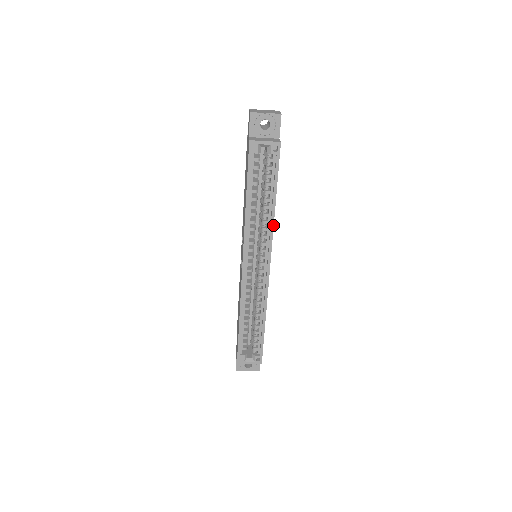
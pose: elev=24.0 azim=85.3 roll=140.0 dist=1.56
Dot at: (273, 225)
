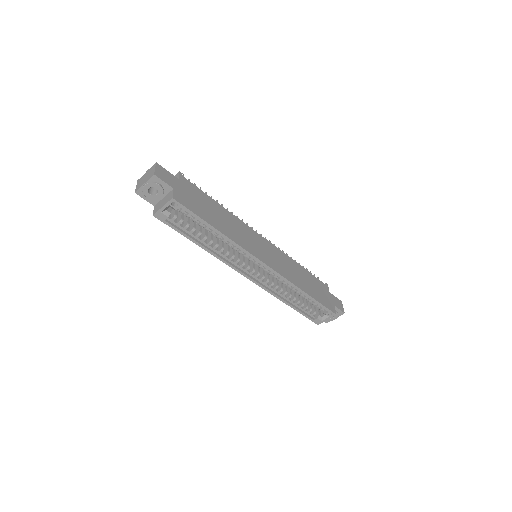
Dot at: (235, 243)
